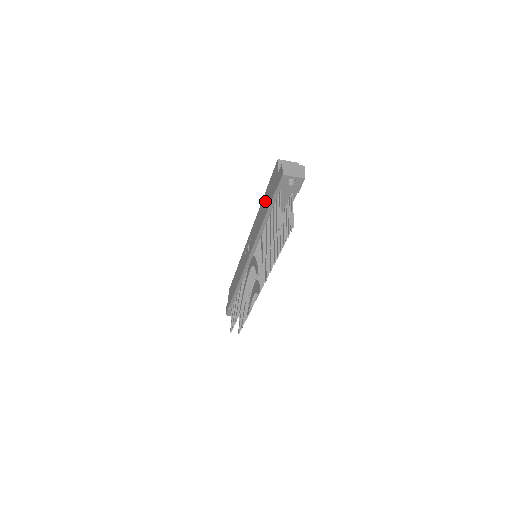
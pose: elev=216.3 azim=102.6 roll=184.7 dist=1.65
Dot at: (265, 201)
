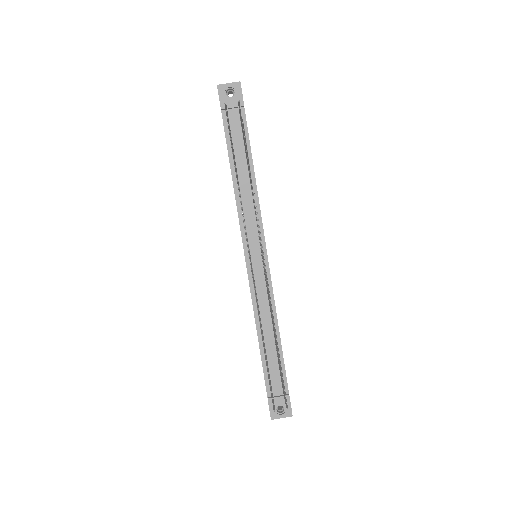
Dot at: occluded
